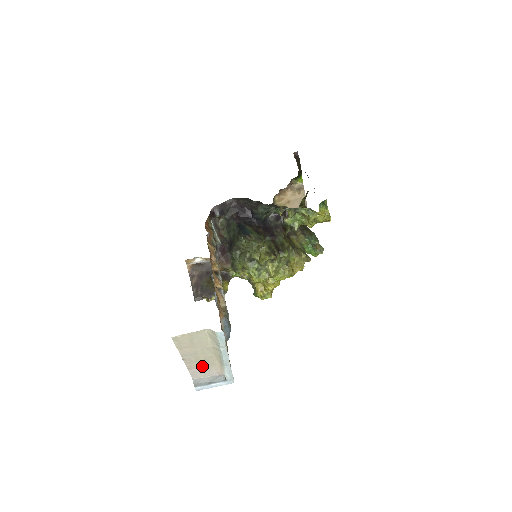
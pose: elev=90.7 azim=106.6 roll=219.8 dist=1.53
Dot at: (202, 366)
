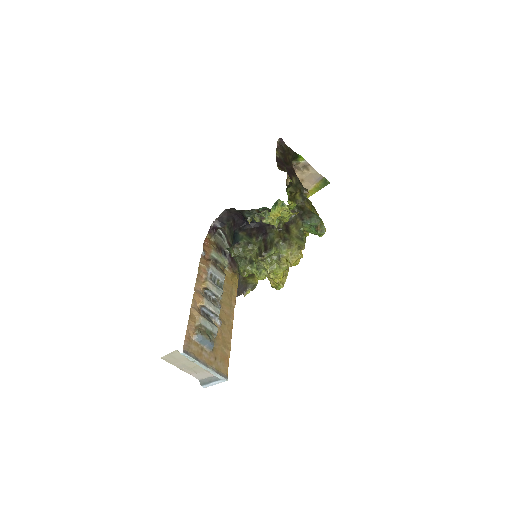
Dot at: (198, 371)
